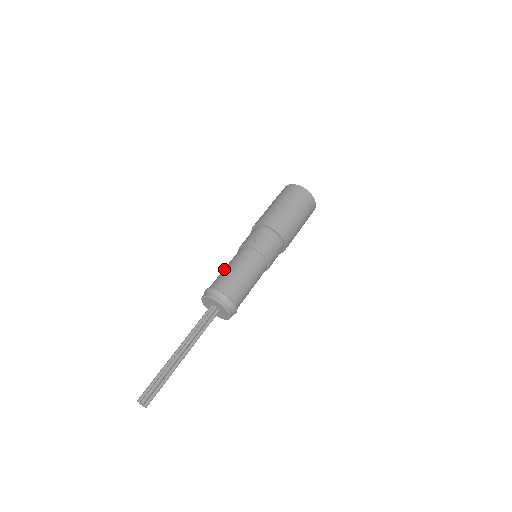
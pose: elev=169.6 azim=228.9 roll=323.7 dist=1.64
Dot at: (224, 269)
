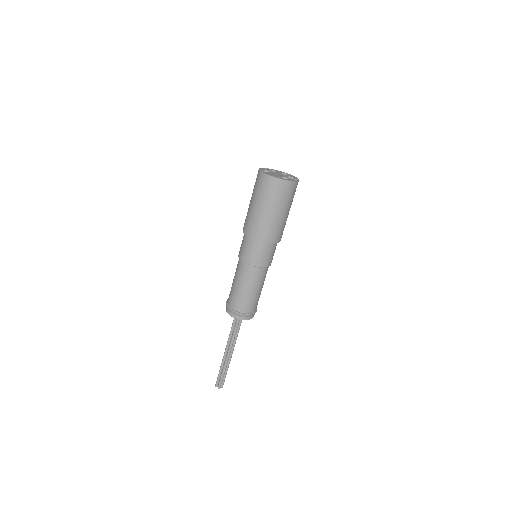
Dot at: (234, 286)
